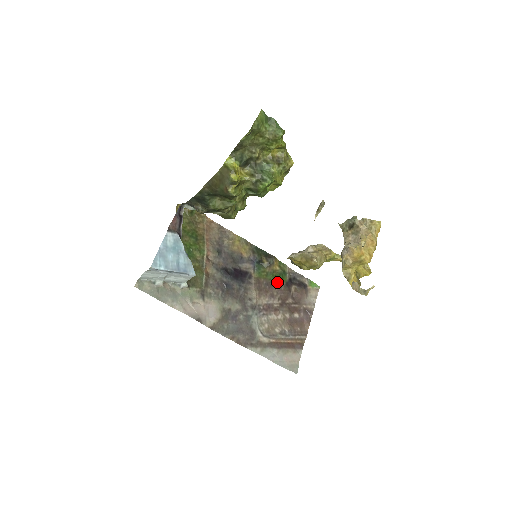
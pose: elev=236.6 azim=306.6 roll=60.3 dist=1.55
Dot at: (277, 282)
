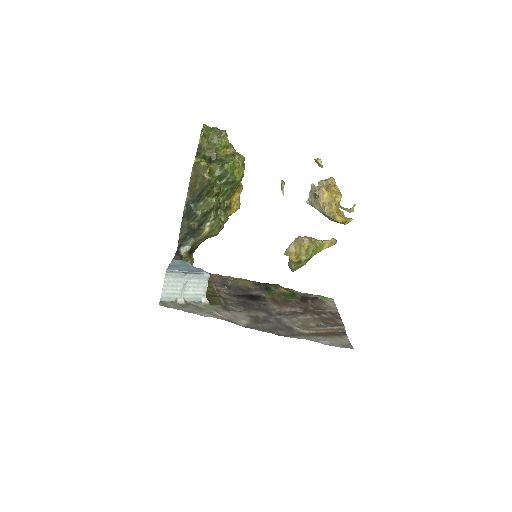
Dot at: (291, 300)
